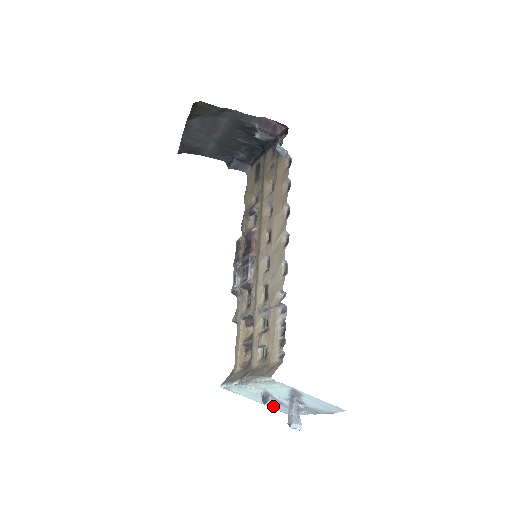
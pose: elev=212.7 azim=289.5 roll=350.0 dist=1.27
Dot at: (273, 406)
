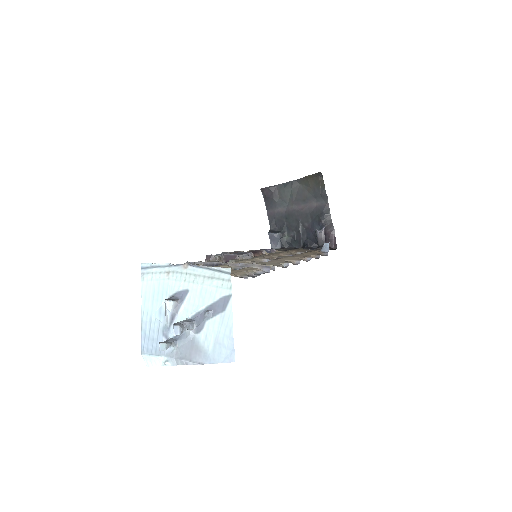
Dot at: (149, 325)
